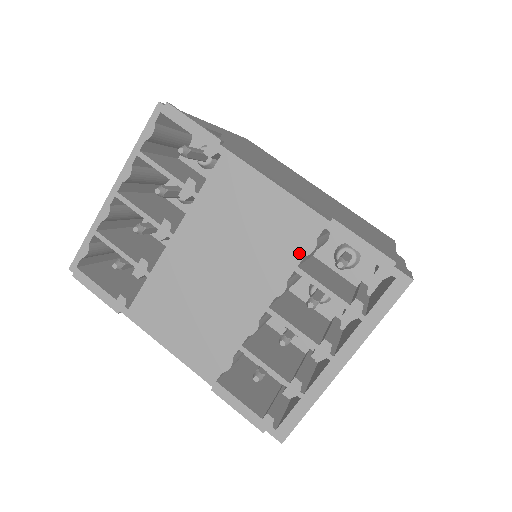
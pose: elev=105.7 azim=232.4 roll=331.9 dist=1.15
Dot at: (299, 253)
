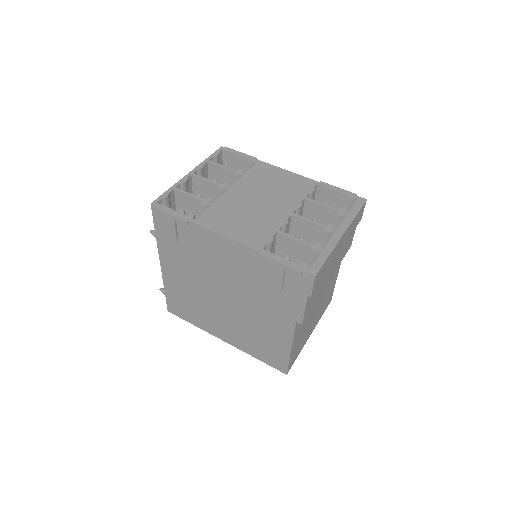
Dot at: (306, 192)
